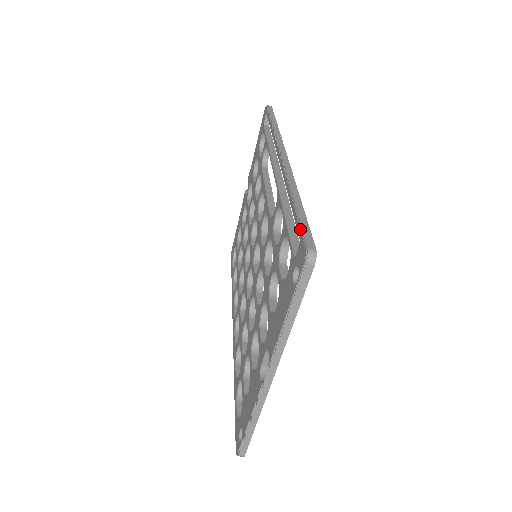
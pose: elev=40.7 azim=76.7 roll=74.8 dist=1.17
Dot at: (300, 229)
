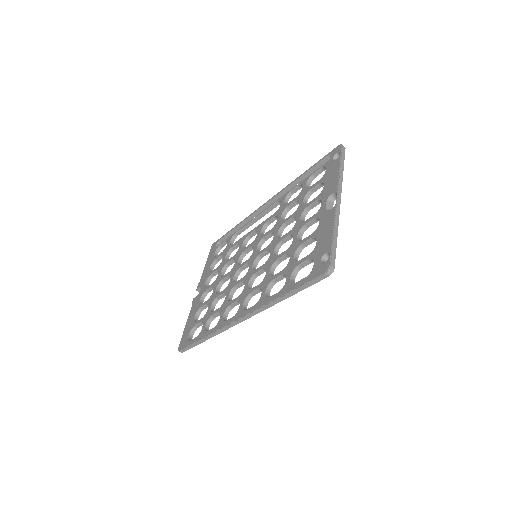
Dot at: (326, 155)
